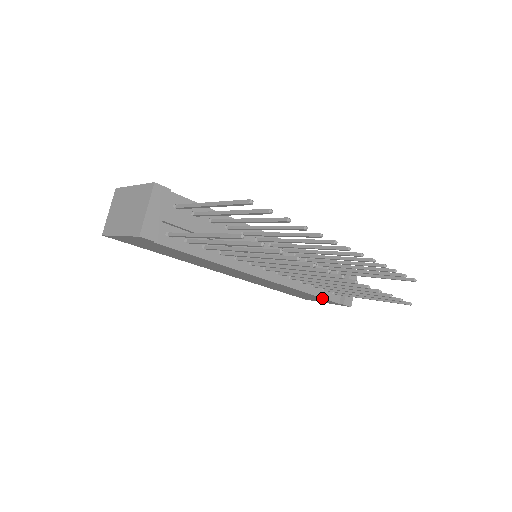
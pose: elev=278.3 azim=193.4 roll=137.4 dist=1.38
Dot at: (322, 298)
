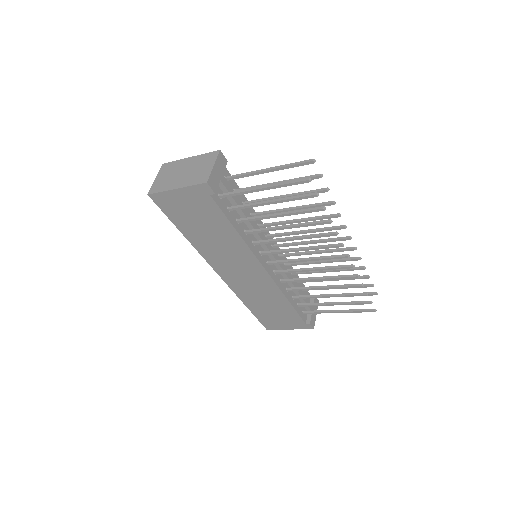
Dot at: (296, 312)
